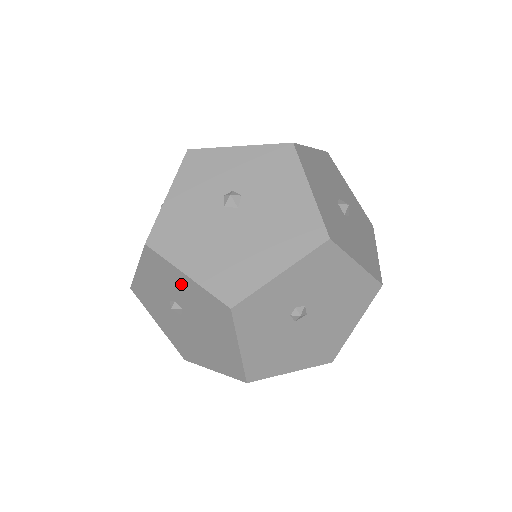
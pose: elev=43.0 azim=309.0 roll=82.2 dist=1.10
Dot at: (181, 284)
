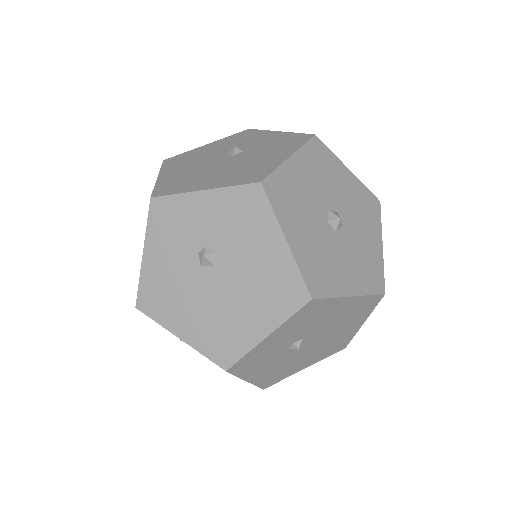
Dot at: occluded
